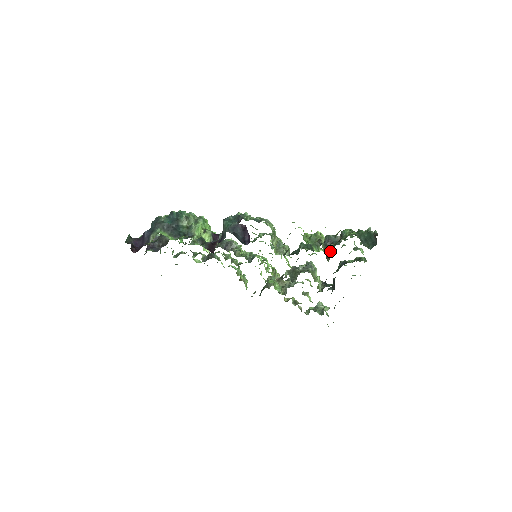
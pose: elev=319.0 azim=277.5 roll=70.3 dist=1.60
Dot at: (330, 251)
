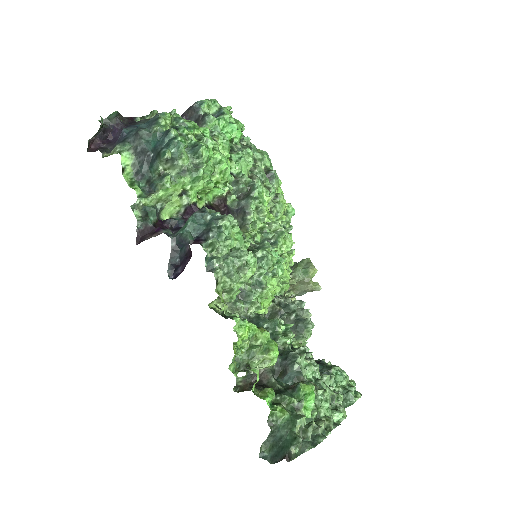
Dot at: (250, 386)
